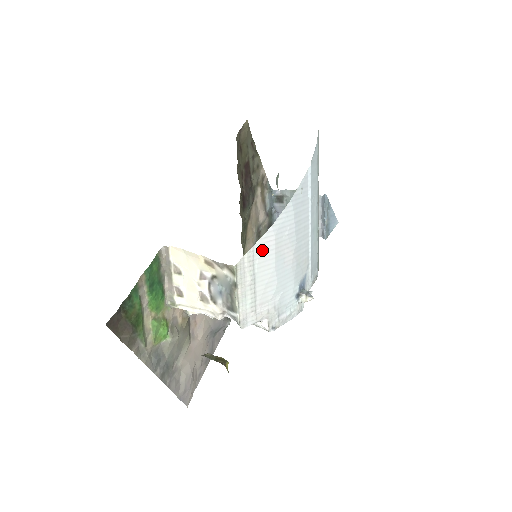
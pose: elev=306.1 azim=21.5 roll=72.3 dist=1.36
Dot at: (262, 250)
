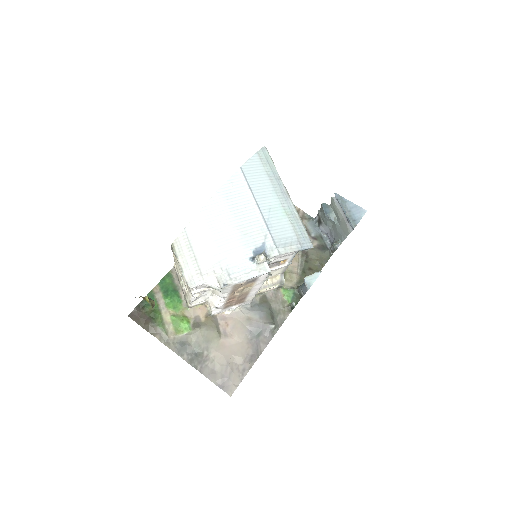
Dot at: (194, 229)
